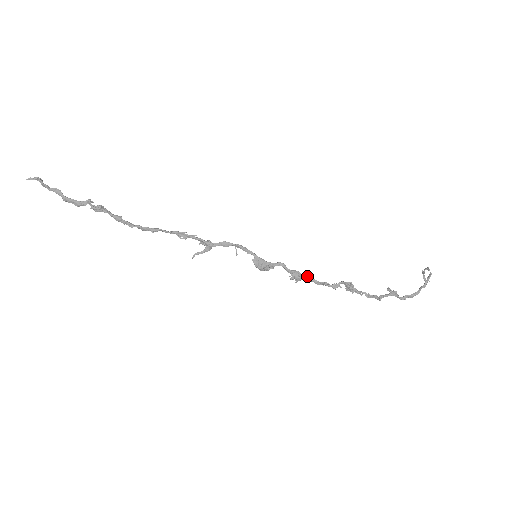
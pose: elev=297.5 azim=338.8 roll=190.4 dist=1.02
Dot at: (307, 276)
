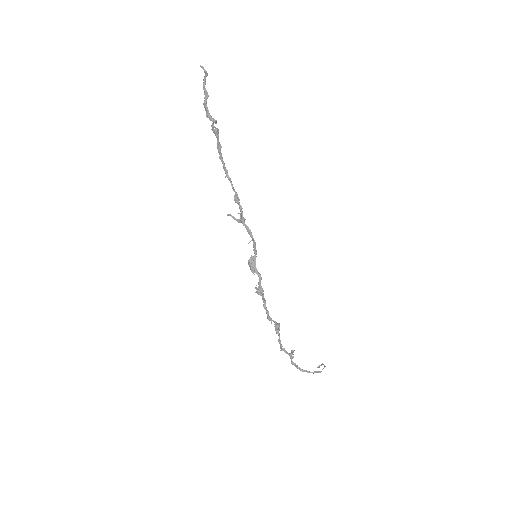
Dot at: occluded
